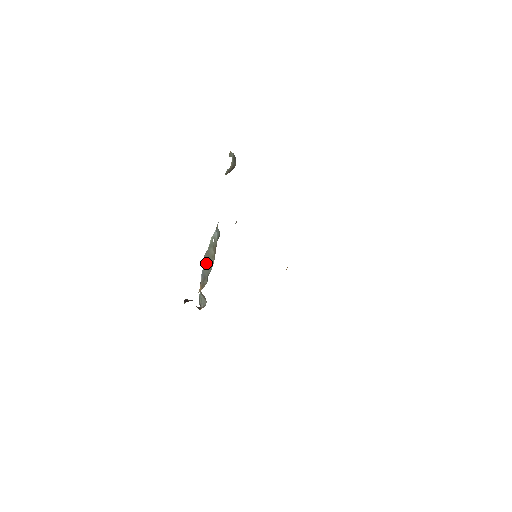
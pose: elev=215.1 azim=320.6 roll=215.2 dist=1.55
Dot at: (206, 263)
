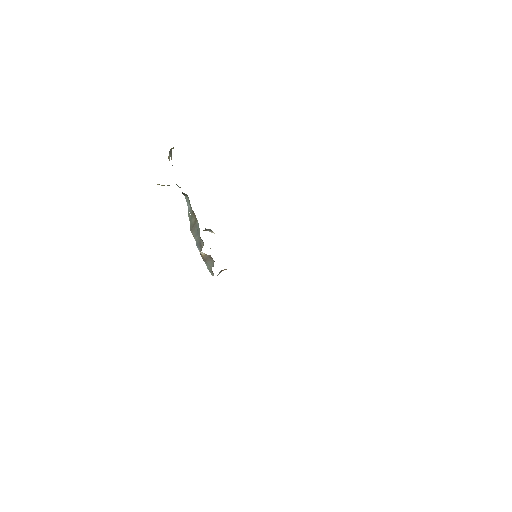
Dot at: (194, 233)
